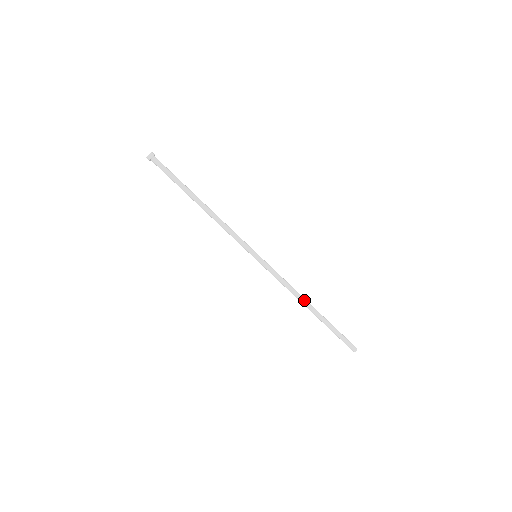
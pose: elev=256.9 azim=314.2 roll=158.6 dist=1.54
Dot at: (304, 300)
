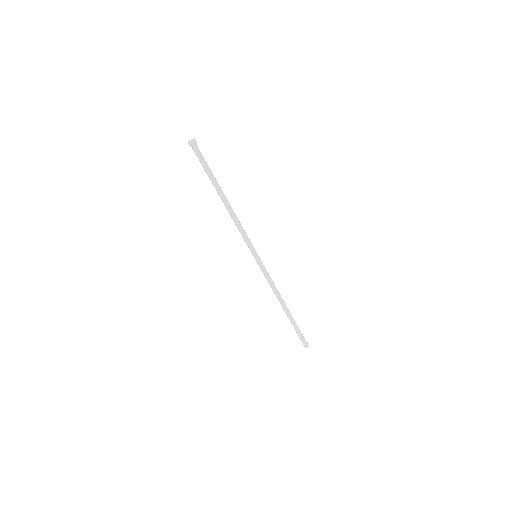
Dot at: (283, 300)
